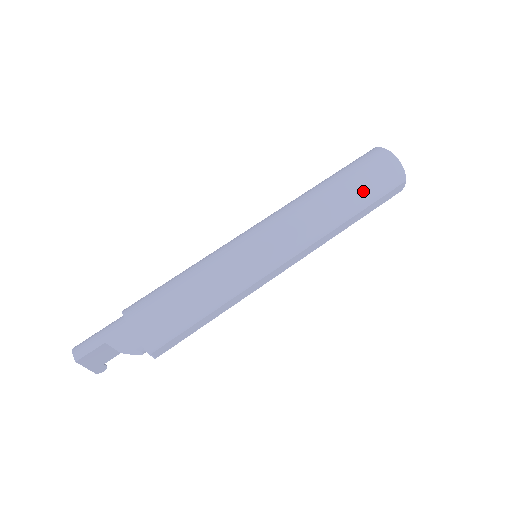
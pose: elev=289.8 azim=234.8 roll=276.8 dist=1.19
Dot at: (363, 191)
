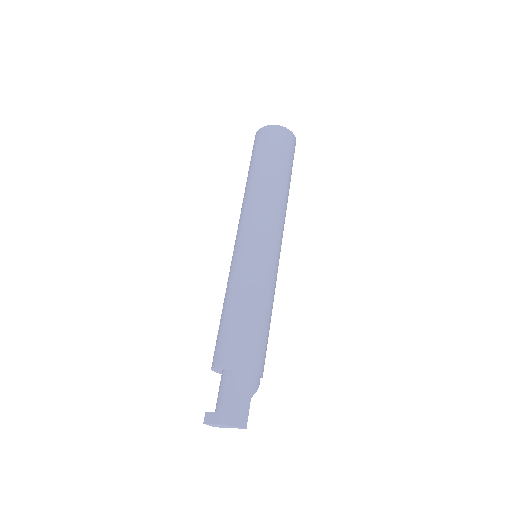
Dot at: (291, 170)
